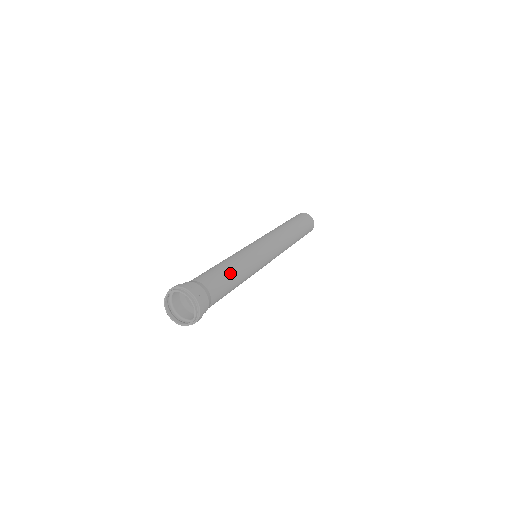
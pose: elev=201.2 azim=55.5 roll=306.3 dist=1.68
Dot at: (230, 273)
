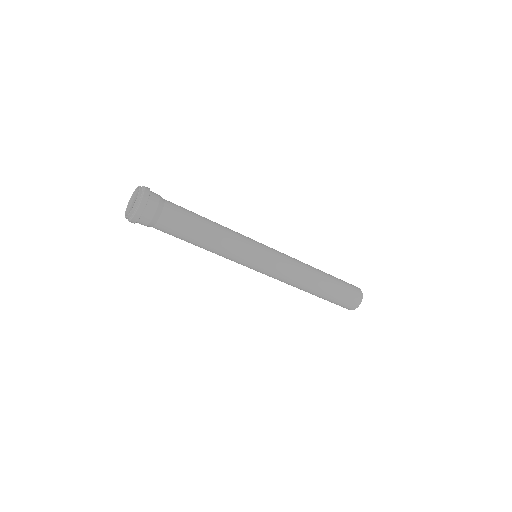
Dot at: (201, 222)
